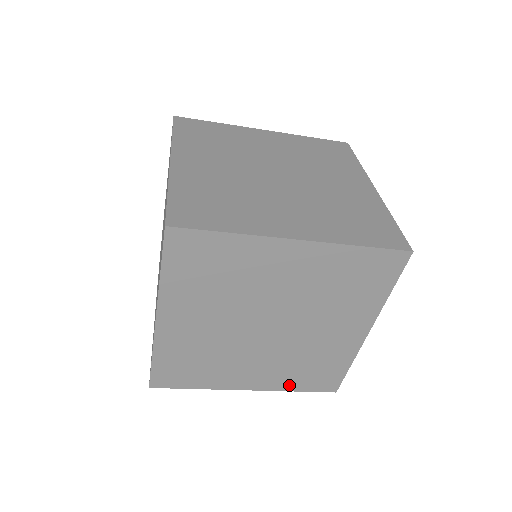
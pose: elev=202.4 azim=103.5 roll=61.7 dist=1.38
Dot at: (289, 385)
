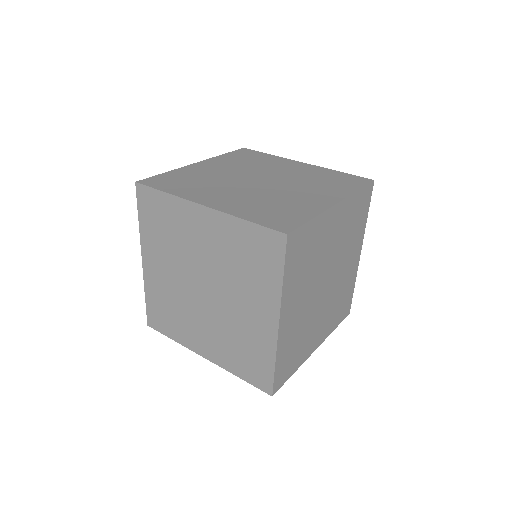
Dot at: occluded
